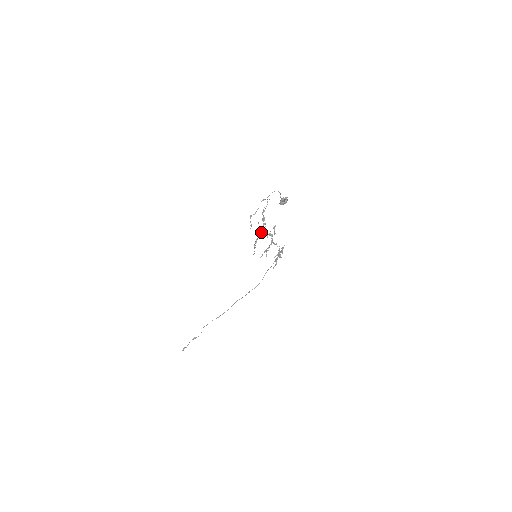
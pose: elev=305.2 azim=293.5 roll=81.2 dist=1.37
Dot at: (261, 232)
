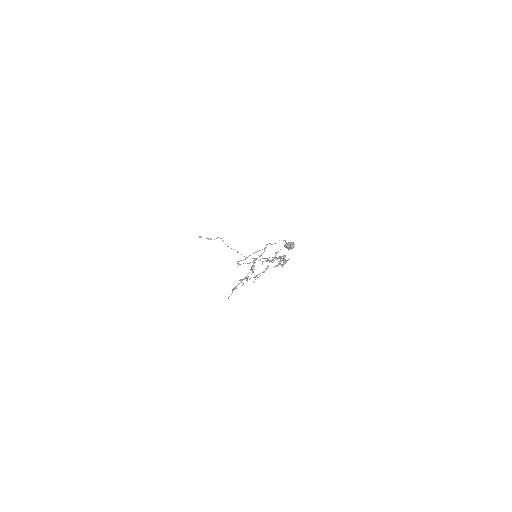
Dot at: (245, 278)
